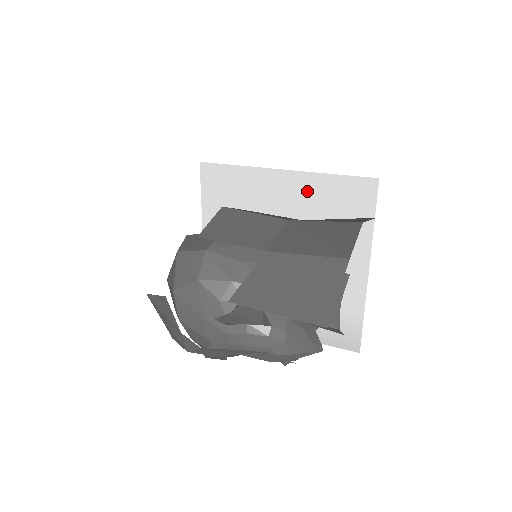
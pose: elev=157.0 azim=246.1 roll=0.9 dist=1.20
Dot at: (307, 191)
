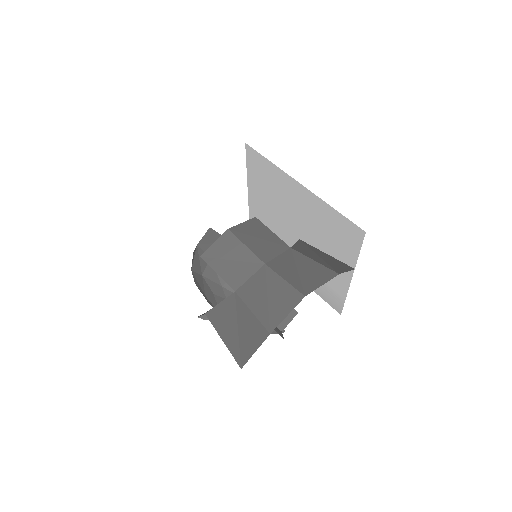
Dot at: (316, 208)
